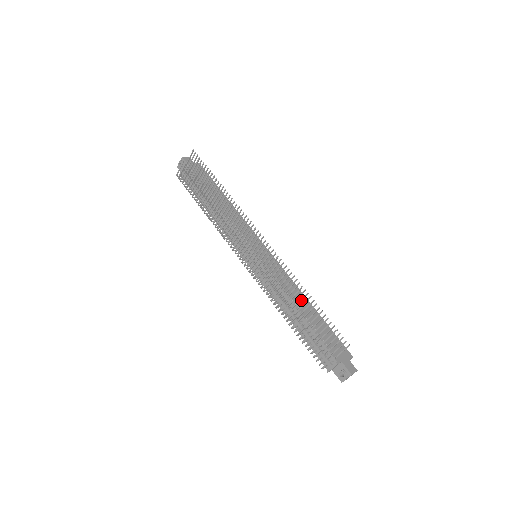
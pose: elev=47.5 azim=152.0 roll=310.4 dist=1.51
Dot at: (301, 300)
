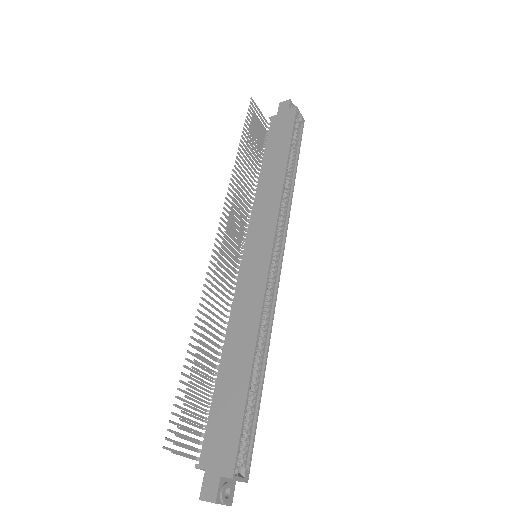
Dot at: (201, 343)
